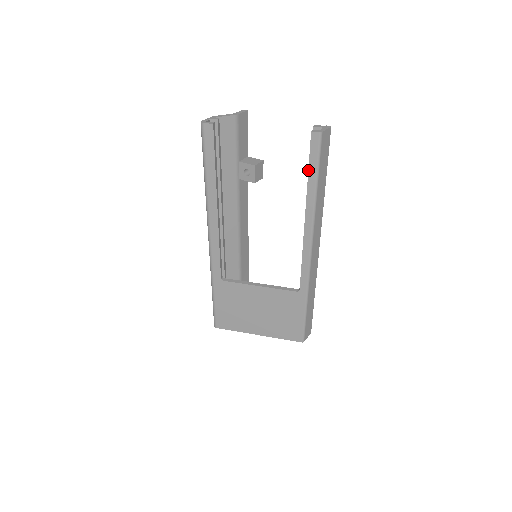
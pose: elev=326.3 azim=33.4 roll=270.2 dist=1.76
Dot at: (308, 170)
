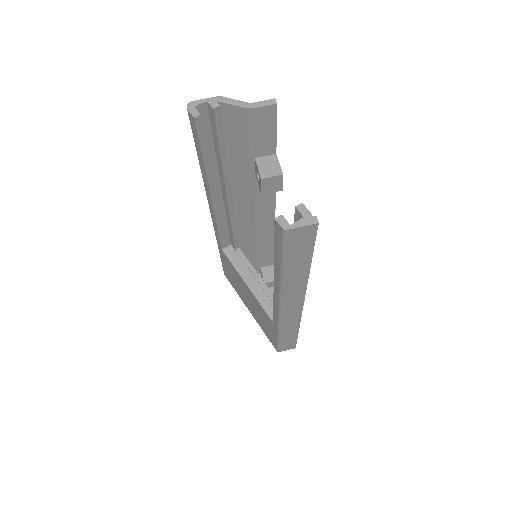
Dot at: (274, 249)
